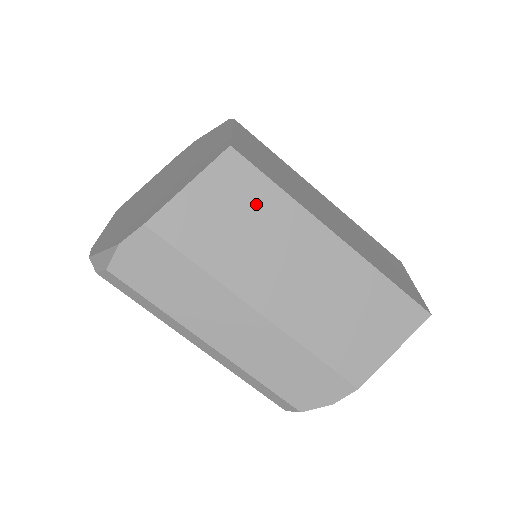
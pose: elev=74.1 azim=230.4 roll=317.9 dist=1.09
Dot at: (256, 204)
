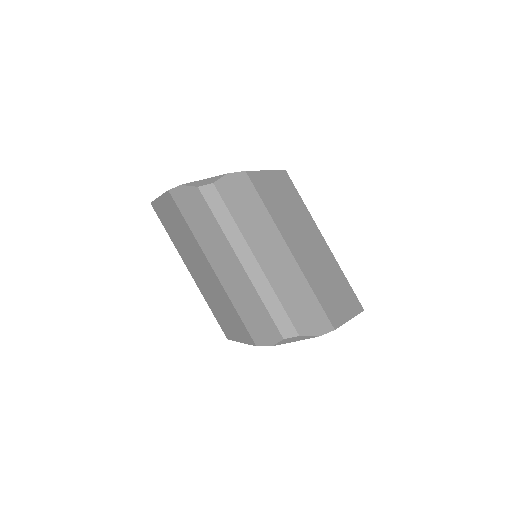
Dot at: (294, 201)
